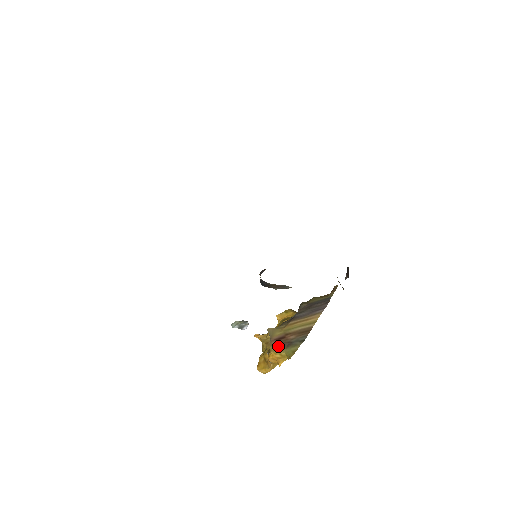
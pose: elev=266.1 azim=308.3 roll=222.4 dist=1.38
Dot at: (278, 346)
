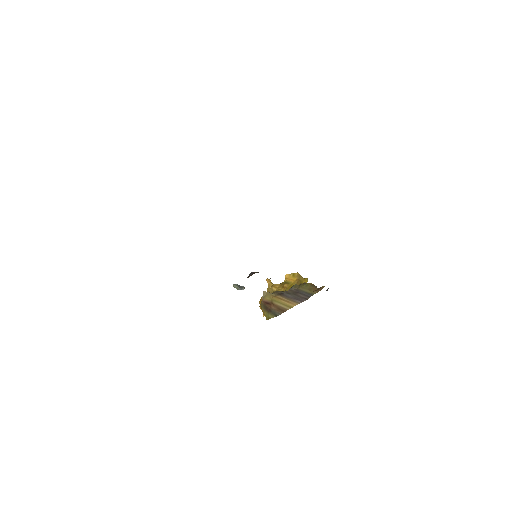
Dot at: (264, 307)
